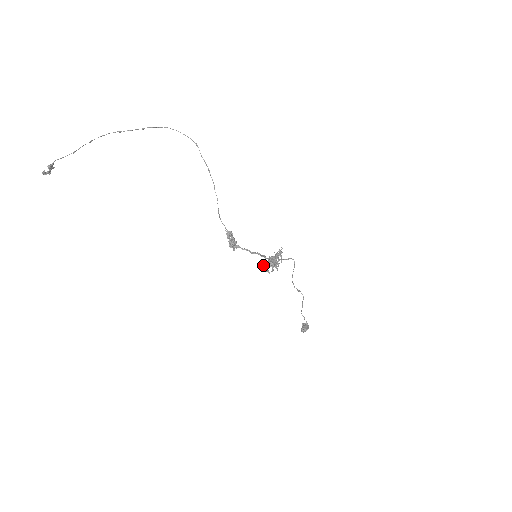
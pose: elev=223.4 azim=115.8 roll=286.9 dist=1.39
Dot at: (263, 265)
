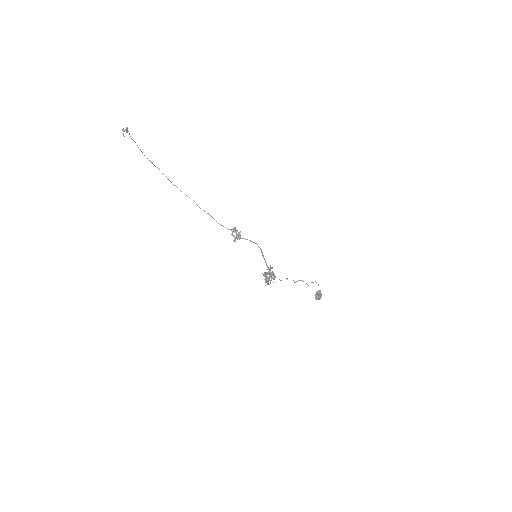
Dot at: (263, 274)
